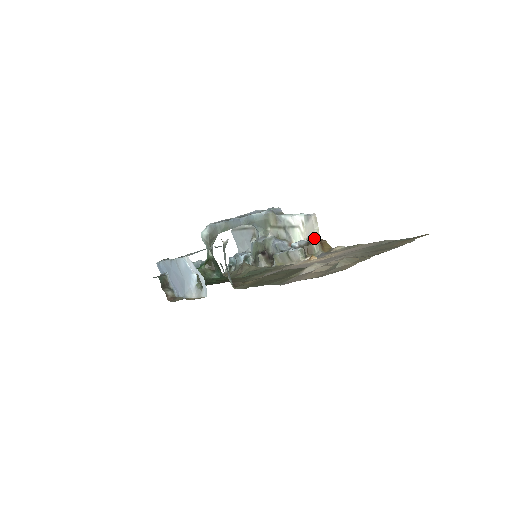
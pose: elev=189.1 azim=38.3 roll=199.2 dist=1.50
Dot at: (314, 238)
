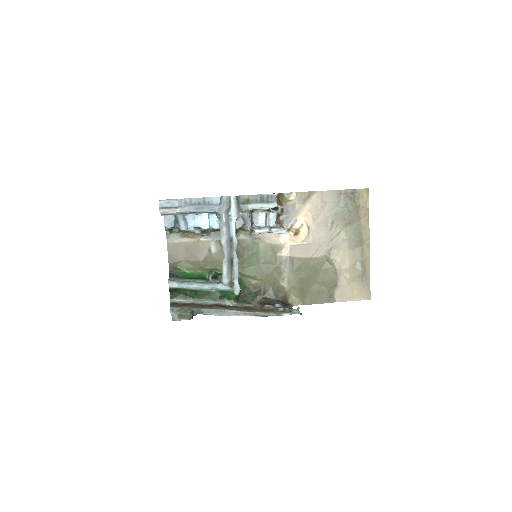
Dot at: (280, 208)
